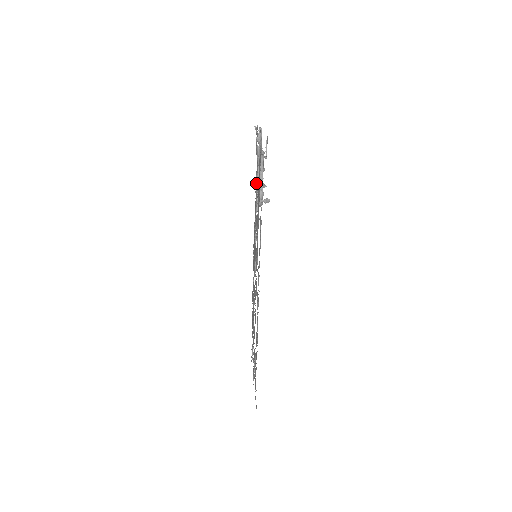
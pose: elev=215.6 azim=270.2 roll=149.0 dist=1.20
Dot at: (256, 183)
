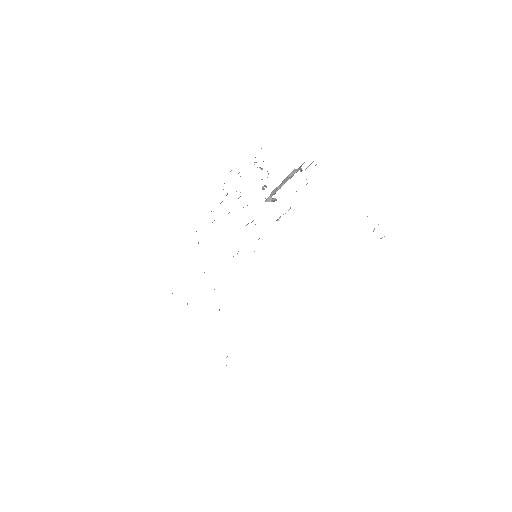
Dot at: occluded
